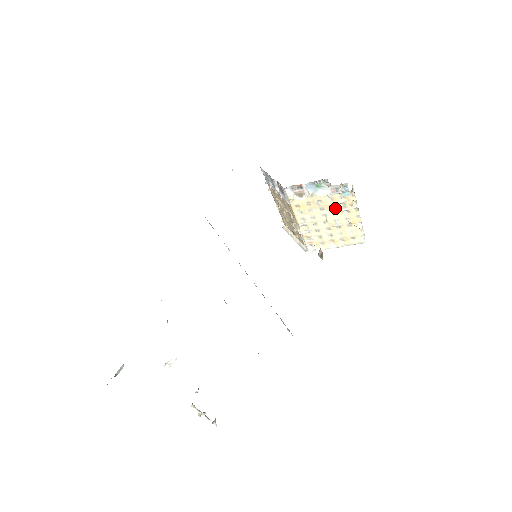
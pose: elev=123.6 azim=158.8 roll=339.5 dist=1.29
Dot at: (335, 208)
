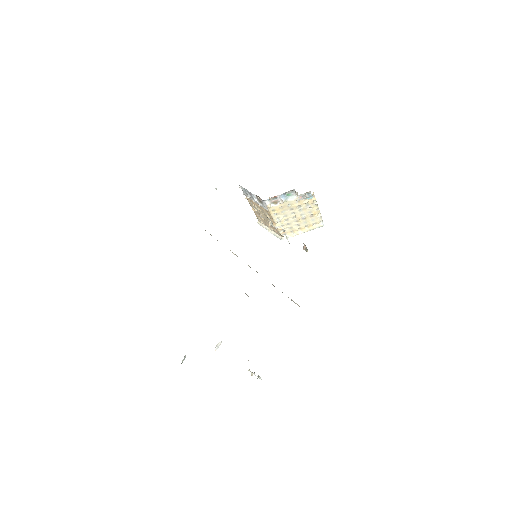
Dot at: (301, 207)
